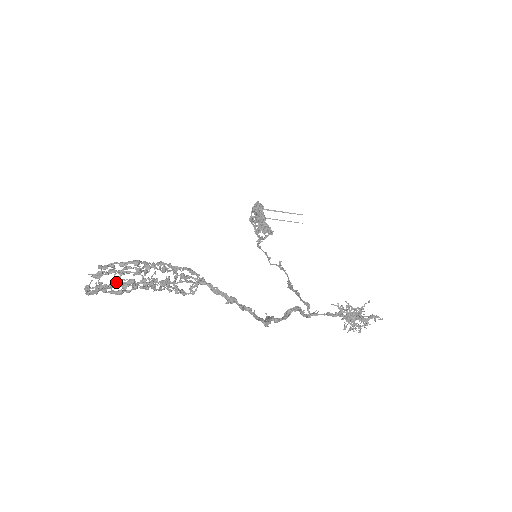
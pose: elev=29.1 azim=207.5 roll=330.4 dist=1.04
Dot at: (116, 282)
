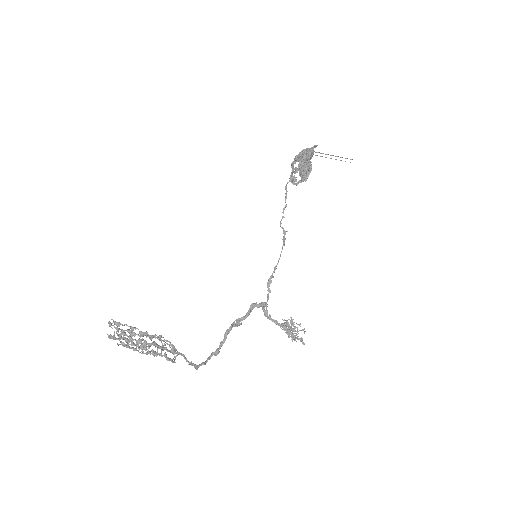
Dot at: occluded
